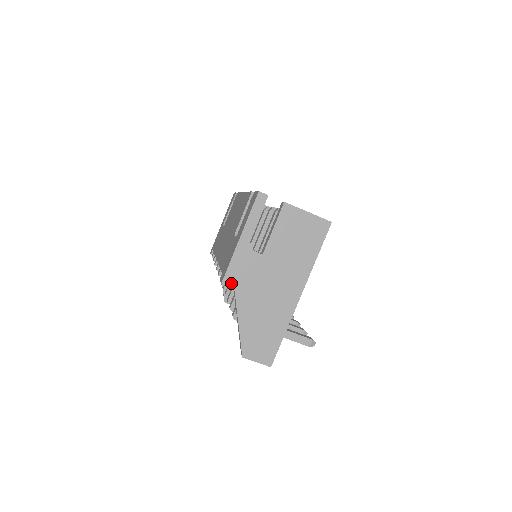
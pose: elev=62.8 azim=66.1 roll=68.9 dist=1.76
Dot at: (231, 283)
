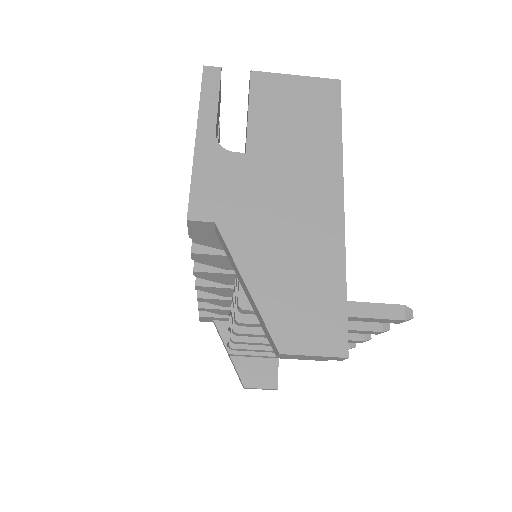
Dot at: (205, 214)
